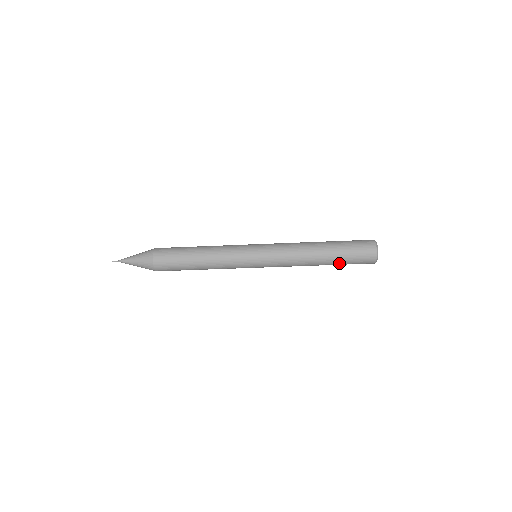
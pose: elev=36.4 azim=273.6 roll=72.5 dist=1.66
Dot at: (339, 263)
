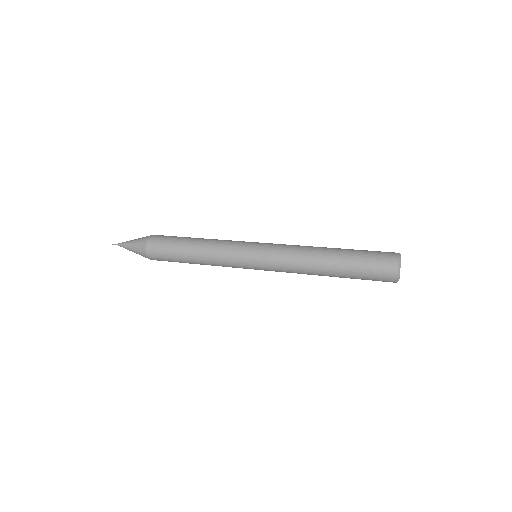
Dot at: (351, 278)
